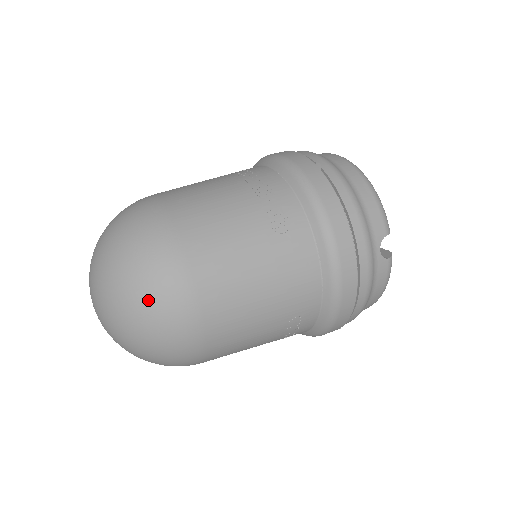
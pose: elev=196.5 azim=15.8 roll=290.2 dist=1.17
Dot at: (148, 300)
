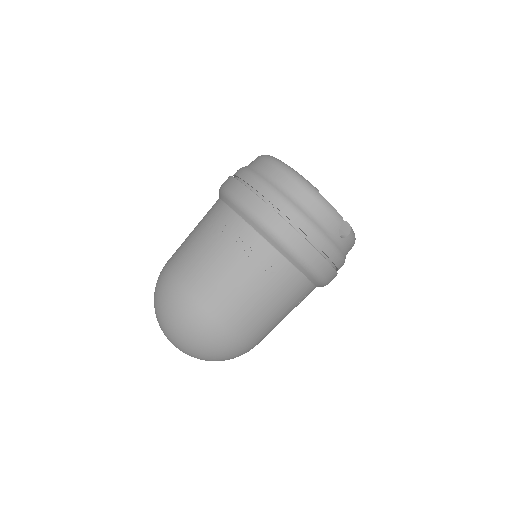
Dot at: (211, 351)
